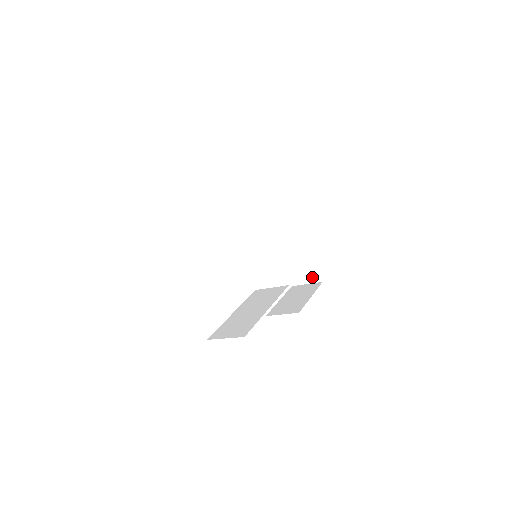
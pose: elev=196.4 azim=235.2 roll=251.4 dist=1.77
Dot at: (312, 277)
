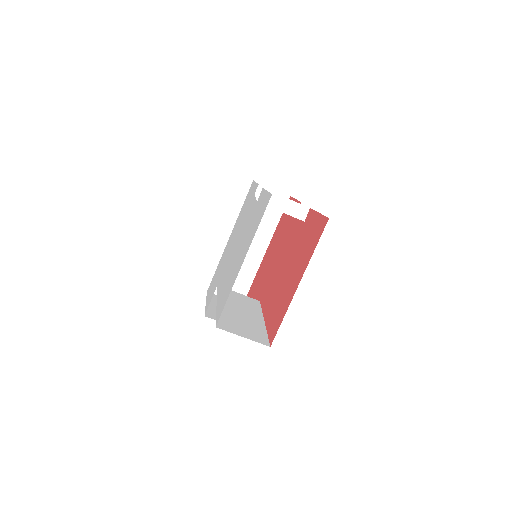
Dot at: occluded
